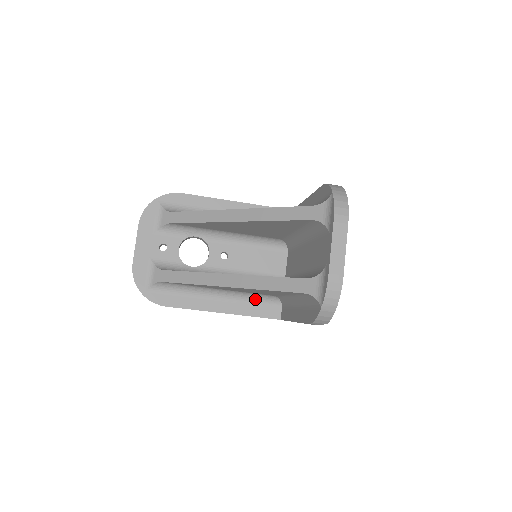
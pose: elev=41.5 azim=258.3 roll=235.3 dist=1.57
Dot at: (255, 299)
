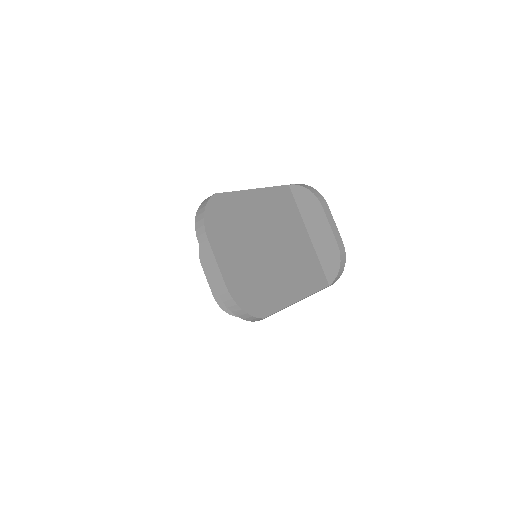
Dot at: occluded
